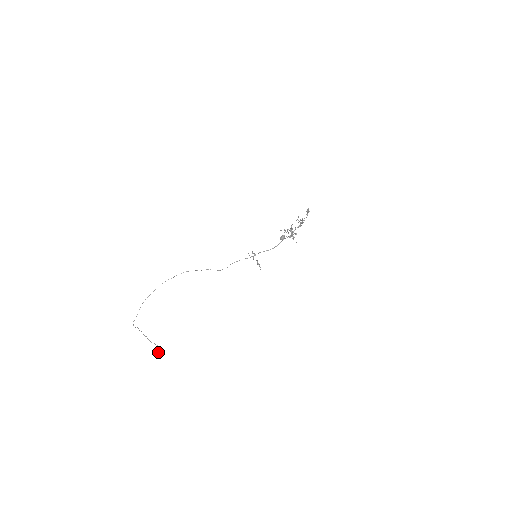
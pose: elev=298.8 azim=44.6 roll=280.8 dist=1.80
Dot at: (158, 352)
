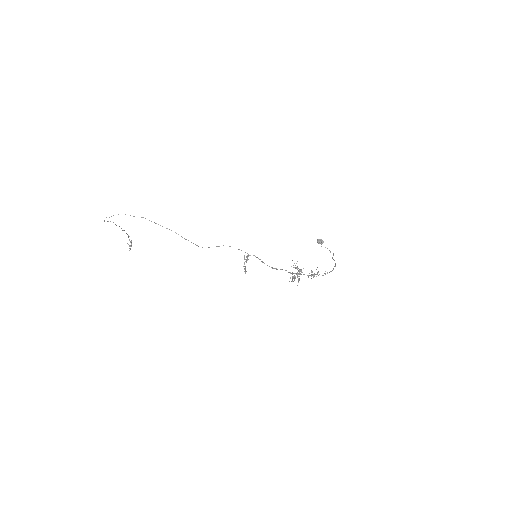
Dot at: (128, 244)
